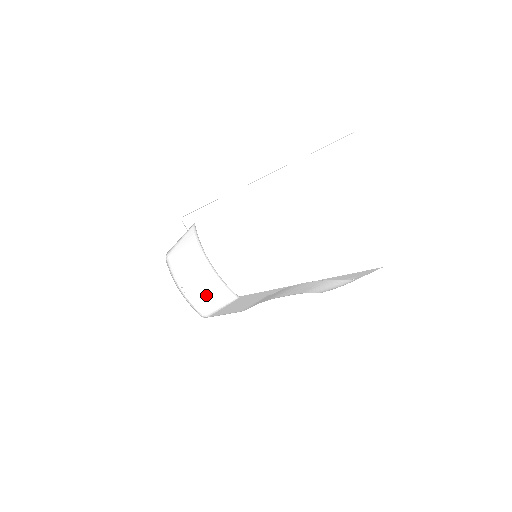
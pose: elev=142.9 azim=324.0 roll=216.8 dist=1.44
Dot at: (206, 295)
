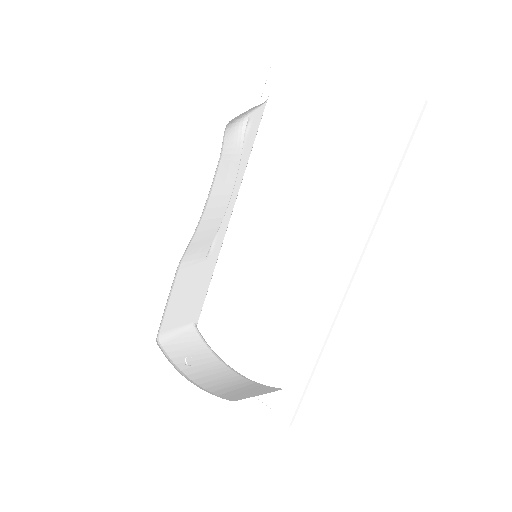
Dot at: (235, 390)
